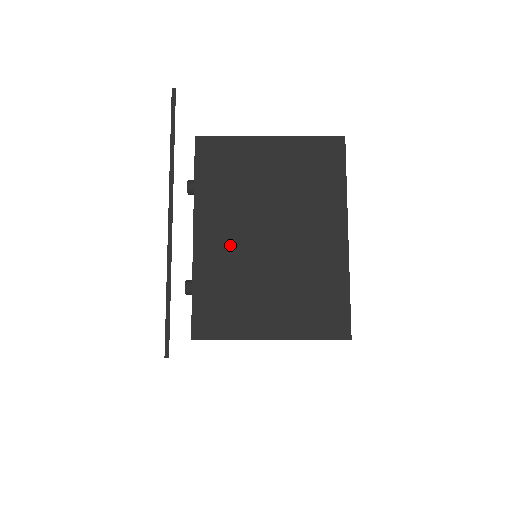
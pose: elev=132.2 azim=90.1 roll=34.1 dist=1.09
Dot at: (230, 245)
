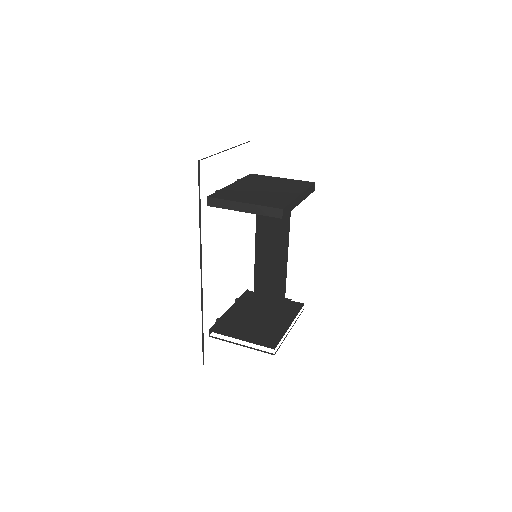
Dot at: (245, 188)
